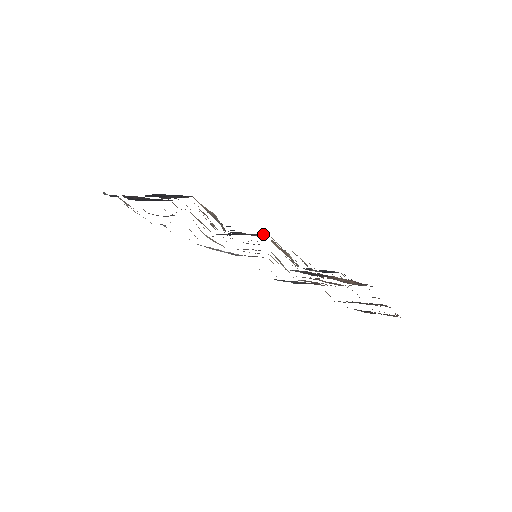
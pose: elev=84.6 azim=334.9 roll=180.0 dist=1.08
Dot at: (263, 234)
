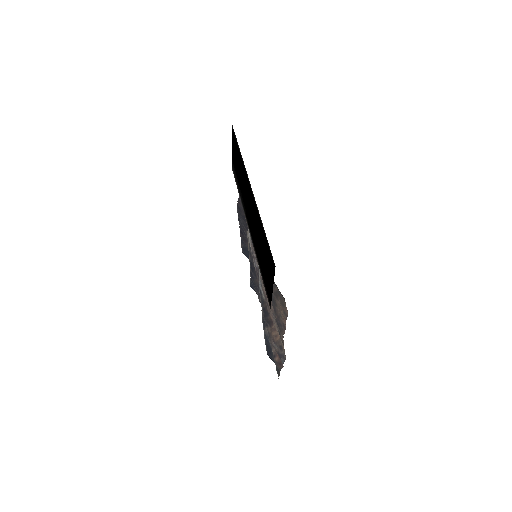
Dot at: occluded
